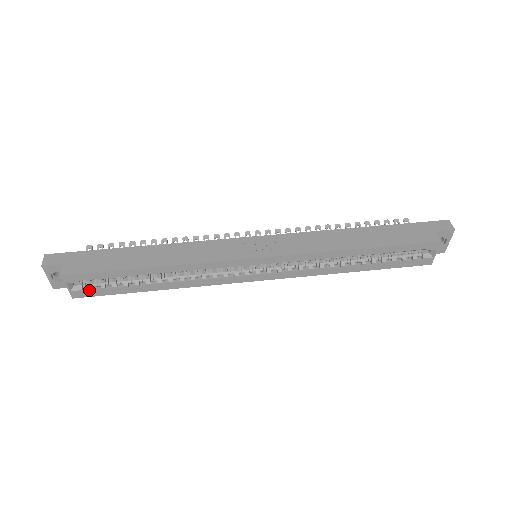
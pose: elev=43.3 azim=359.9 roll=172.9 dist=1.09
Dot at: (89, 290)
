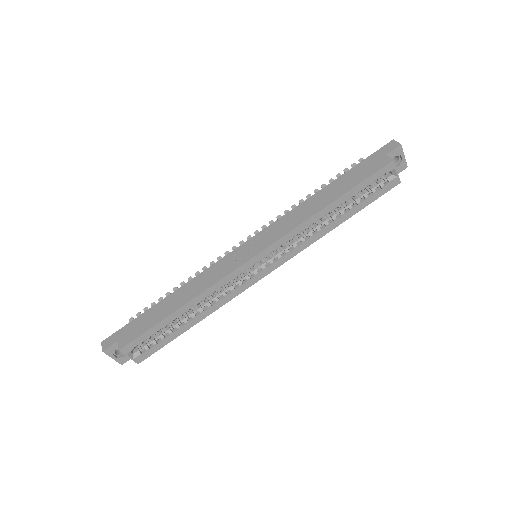
Dot at: (146, 351)
